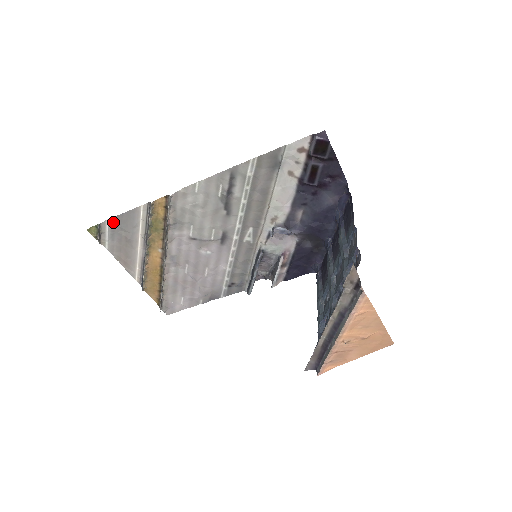
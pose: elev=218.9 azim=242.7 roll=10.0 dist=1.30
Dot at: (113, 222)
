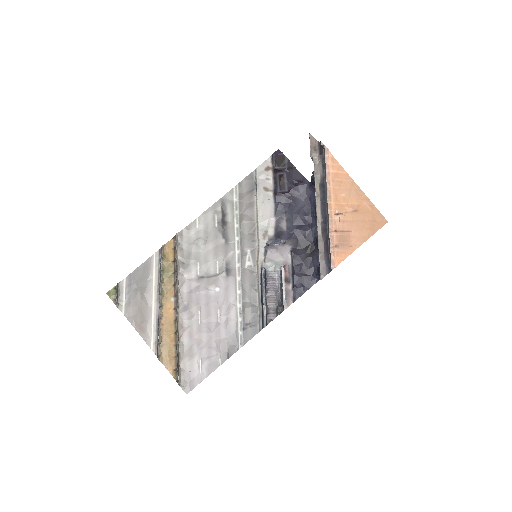
Dot at: (130, 280)
